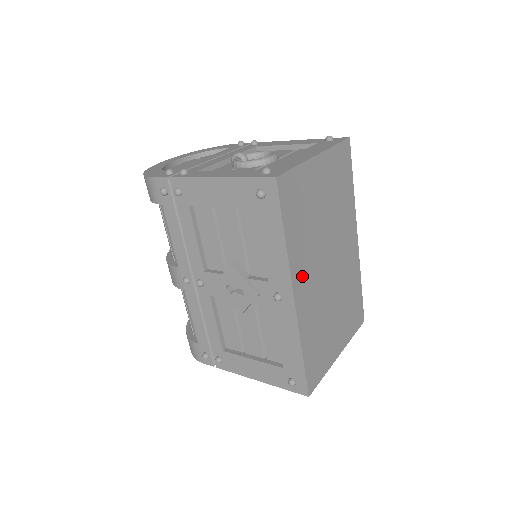
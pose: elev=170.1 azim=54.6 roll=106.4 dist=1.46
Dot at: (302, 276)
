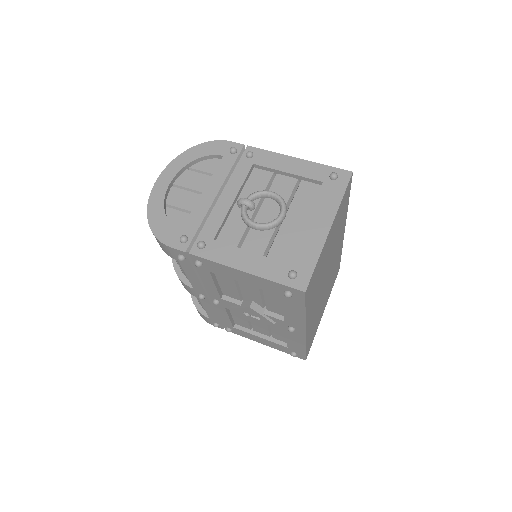
Dot at: (311, 314)
